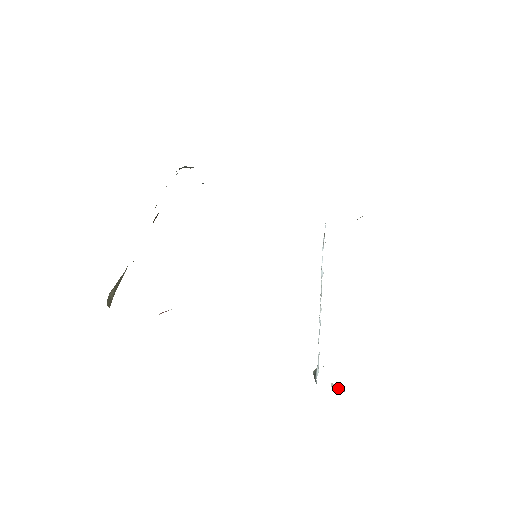
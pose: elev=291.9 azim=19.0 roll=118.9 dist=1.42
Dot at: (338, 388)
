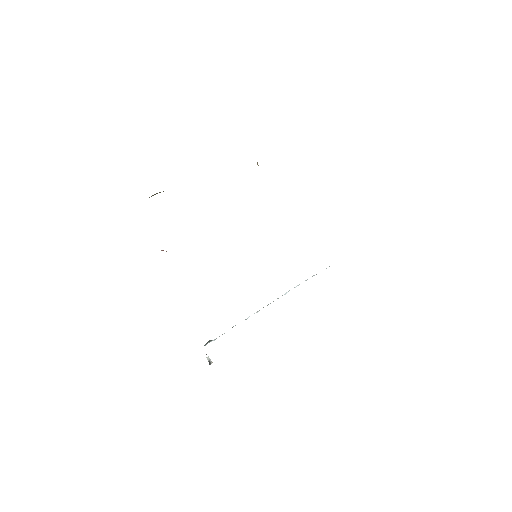
Dot at: (209, 361)
